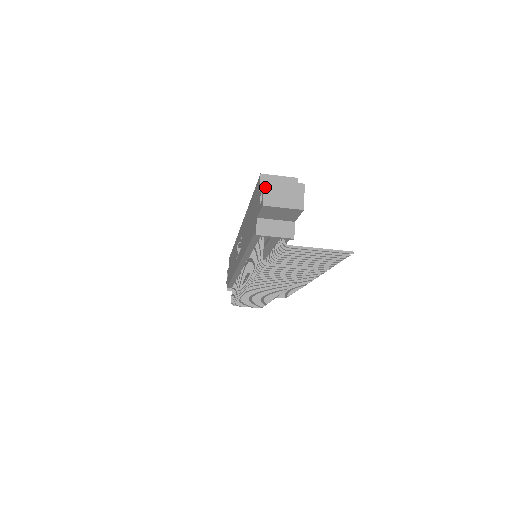
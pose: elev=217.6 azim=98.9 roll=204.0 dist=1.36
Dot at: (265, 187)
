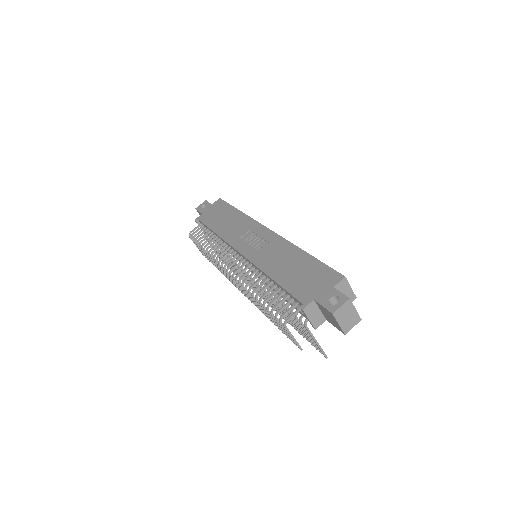
Dot at: (345, 304)
